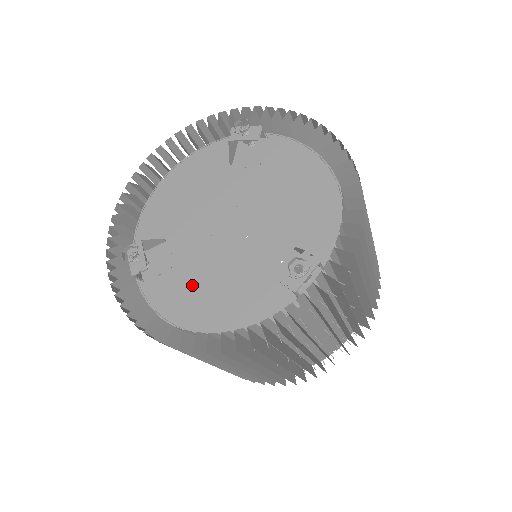
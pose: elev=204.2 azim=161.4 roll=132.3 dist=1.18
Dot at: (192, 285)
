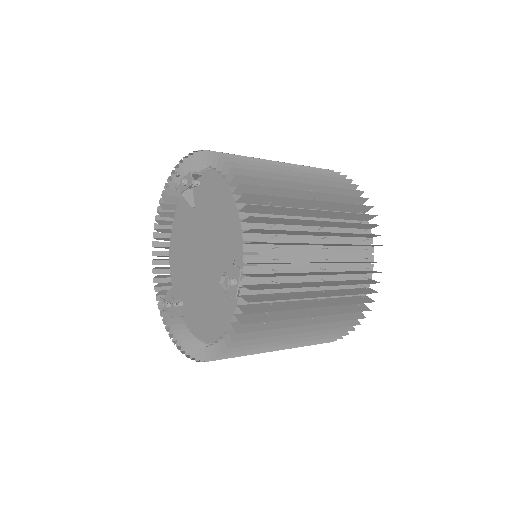
Dot at: (203, 310)
